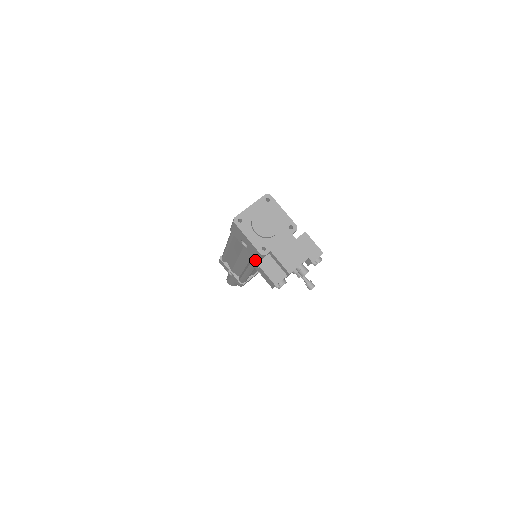
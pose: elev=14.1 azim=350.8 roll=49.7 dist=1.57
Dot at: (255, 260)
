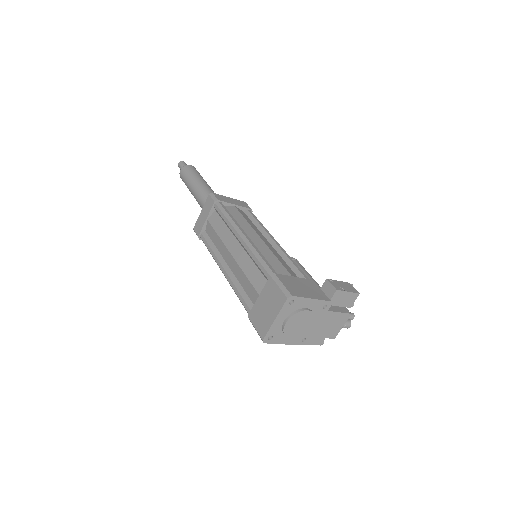
Dot at: occluded
